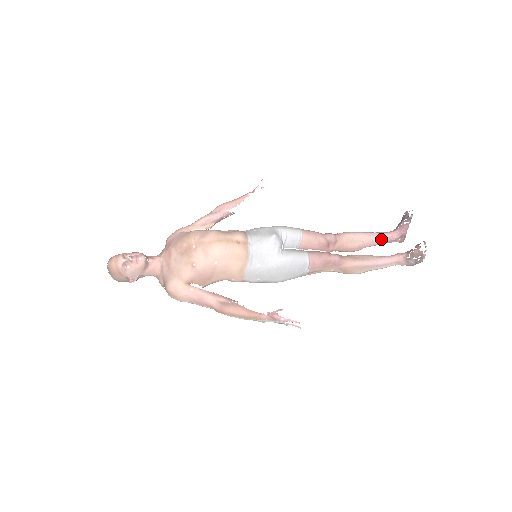
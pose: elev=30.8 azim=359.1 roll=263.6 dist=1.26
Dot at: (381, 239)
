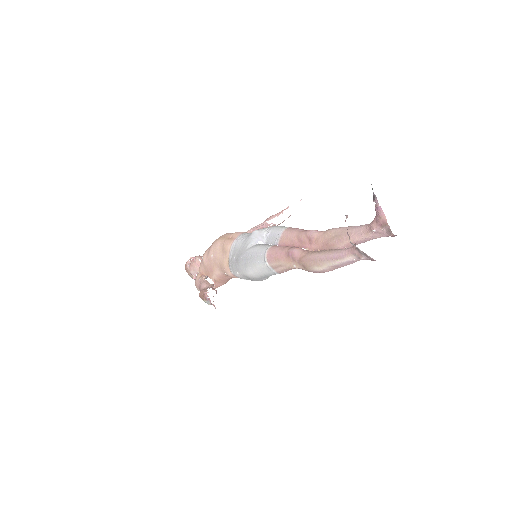
Dot at: (362, 231)
